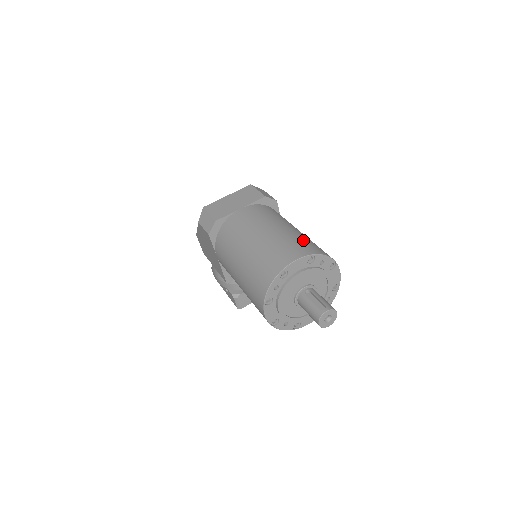
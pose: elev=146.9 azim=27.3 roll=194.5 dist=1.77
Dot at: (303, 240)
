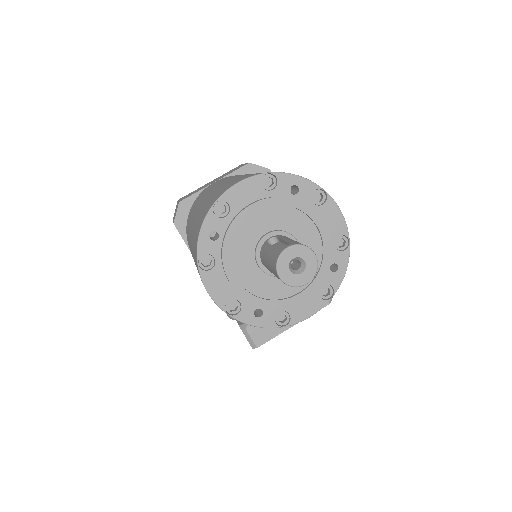
Dot at: occluded
